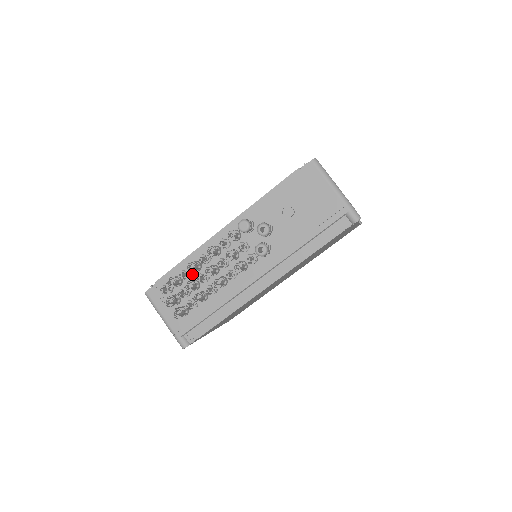
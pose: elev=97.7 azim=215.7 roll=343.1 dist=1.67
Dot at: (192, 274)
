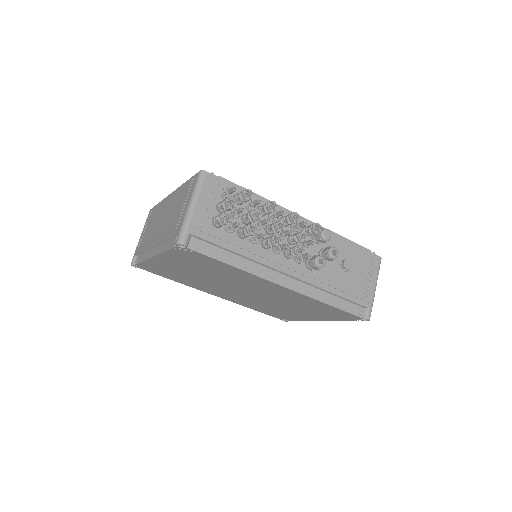
Dot at: occluded
